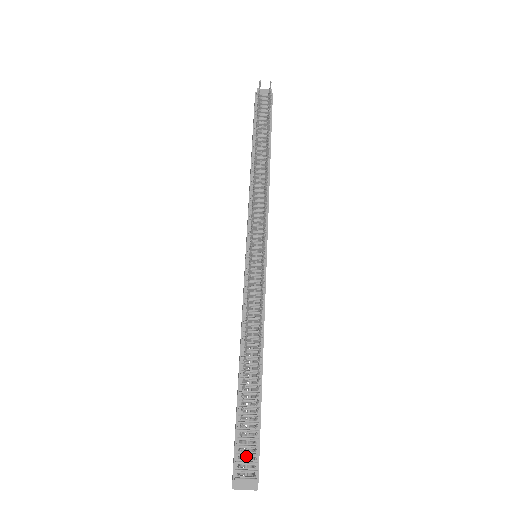
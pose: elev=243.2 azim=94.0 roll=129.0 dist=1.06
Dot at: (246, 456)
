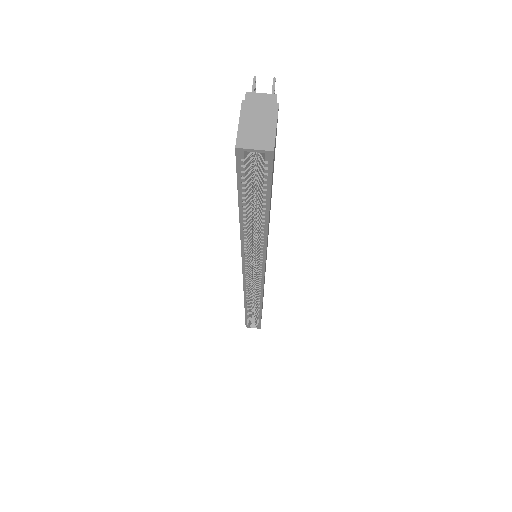
Dot at: occluded
